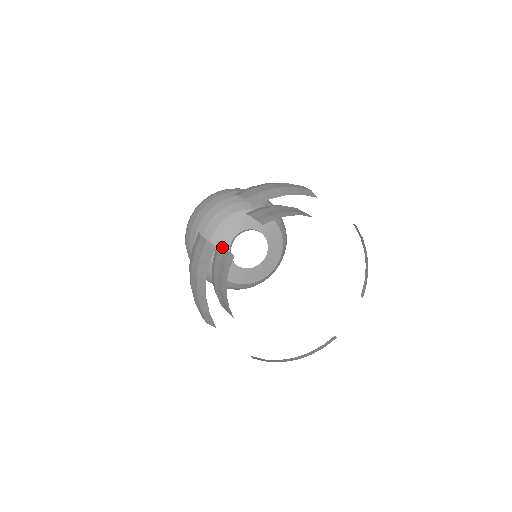
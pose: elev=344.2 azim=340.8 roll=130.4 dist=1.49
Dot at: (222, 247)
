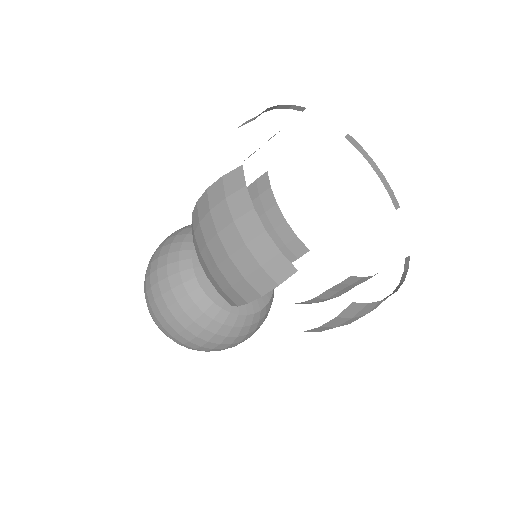
Dot at: occluded
